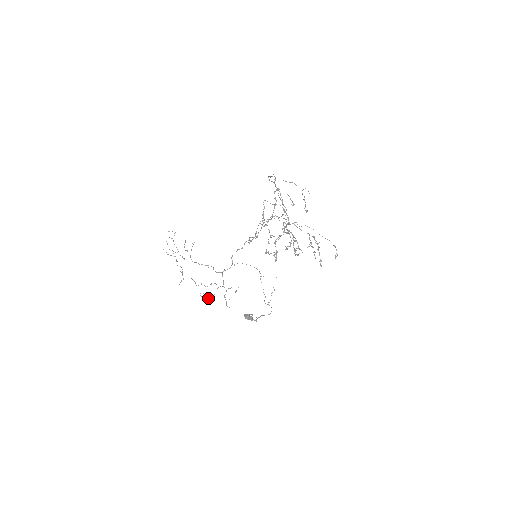
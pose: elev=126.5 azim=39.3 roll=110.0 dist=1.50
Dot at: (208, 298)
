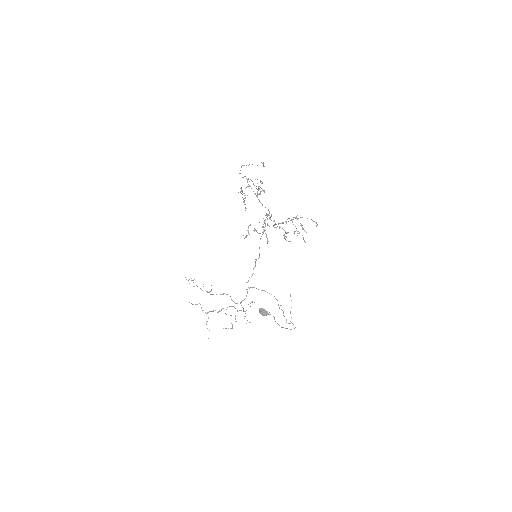
Dot at: occluded
